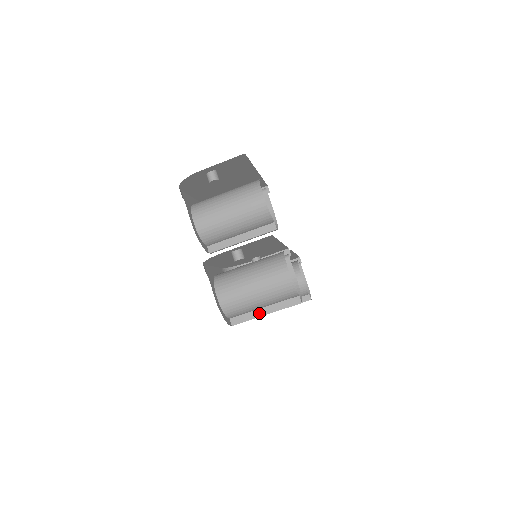
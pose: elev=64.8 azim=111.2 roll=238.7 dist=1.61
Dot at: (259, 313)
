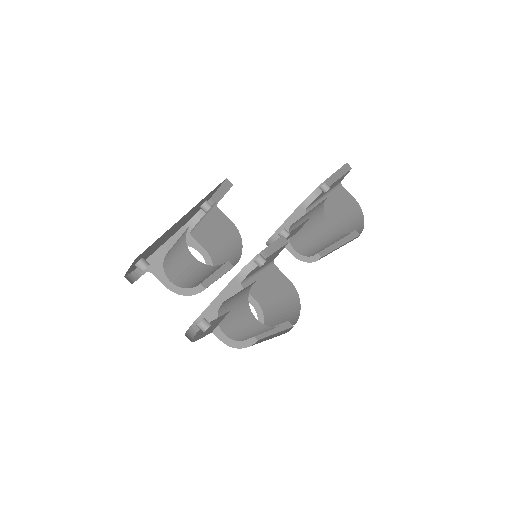
Dot at: (269, 332)
